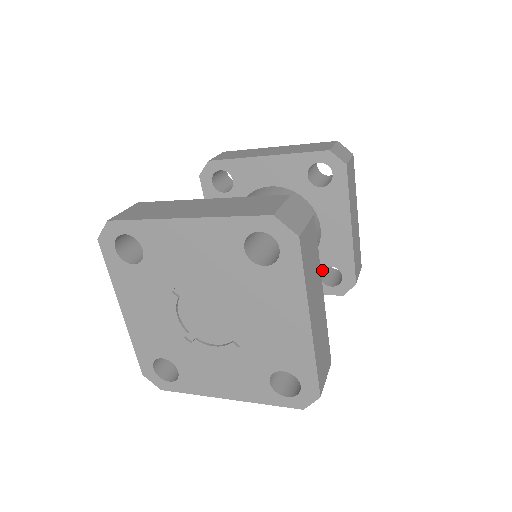
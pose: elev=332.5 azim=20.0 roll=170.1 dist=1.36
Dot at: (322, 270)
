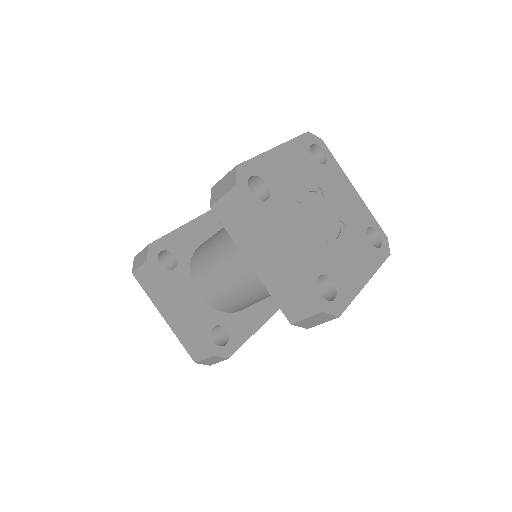
Dot at: occluded
